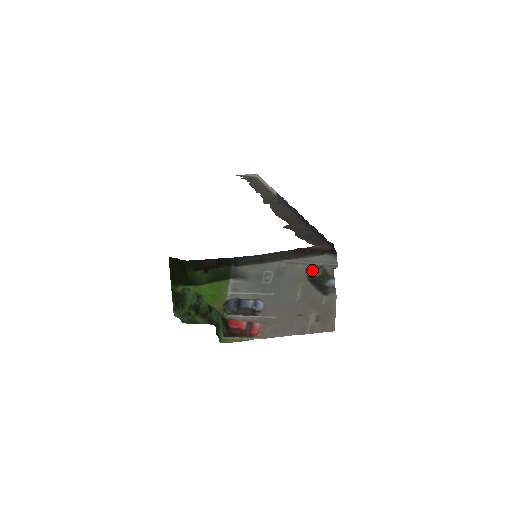
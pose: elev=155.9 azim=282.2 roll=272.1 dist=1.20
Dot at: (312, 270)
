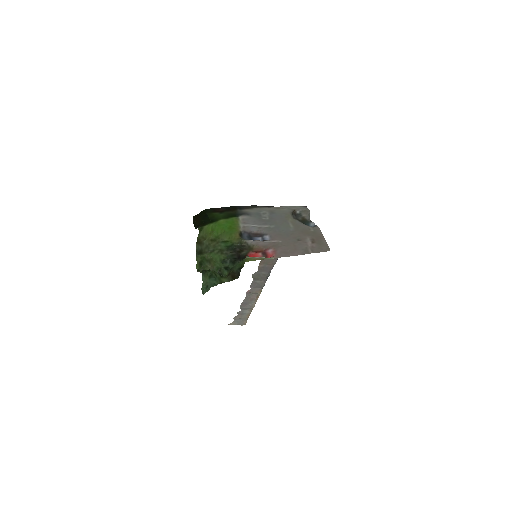
Dot at: (294, 216)
